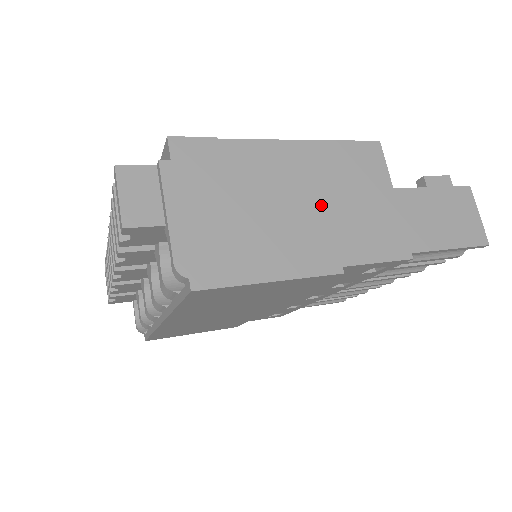
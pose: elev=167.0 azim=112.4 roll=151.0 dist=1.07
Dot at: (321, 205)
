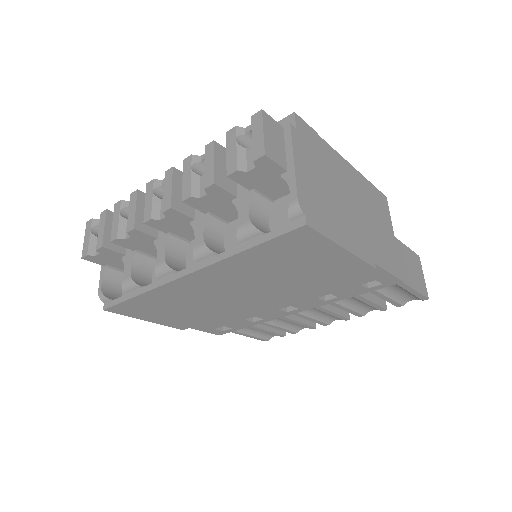
Dot at: (364, 216)
